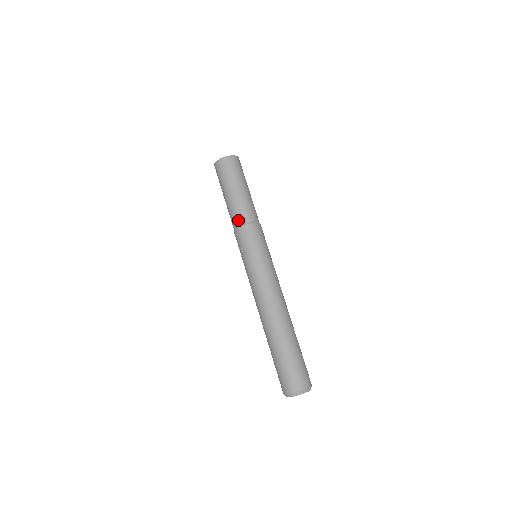
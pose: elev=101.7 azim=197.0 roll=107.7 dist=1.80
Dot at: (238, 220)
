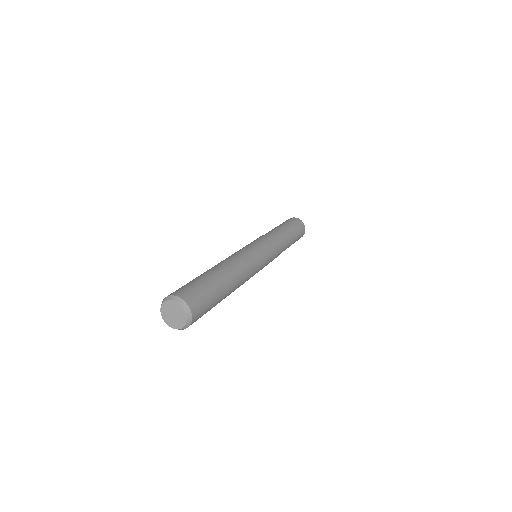
Dot at: occluded
